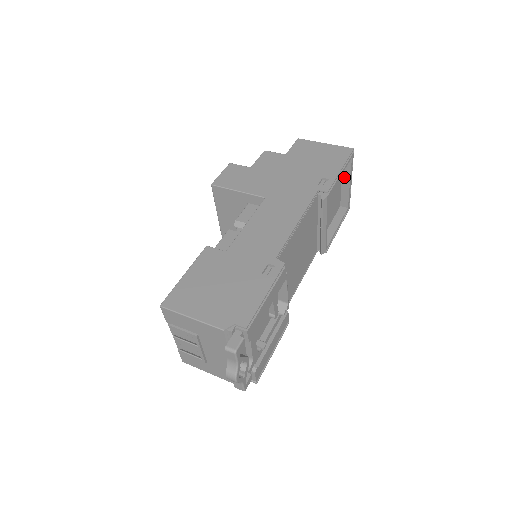
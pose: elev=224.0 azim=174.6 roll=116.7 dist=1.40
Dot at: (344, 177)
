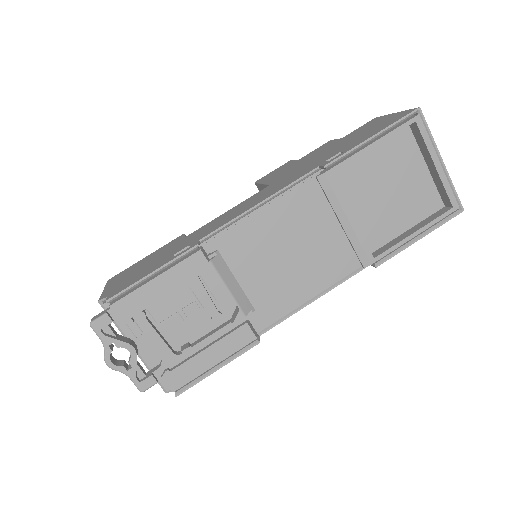
Dot at: (425, 156)
